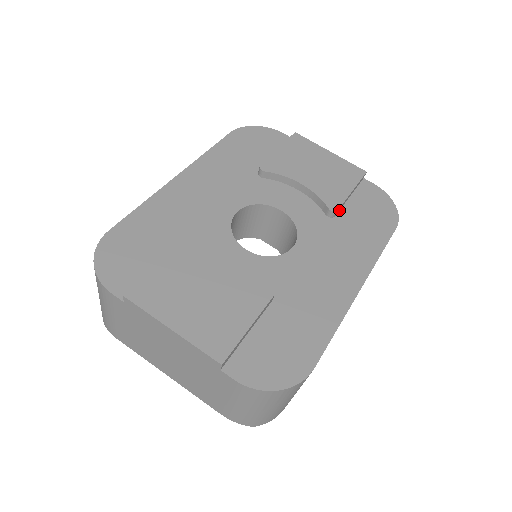
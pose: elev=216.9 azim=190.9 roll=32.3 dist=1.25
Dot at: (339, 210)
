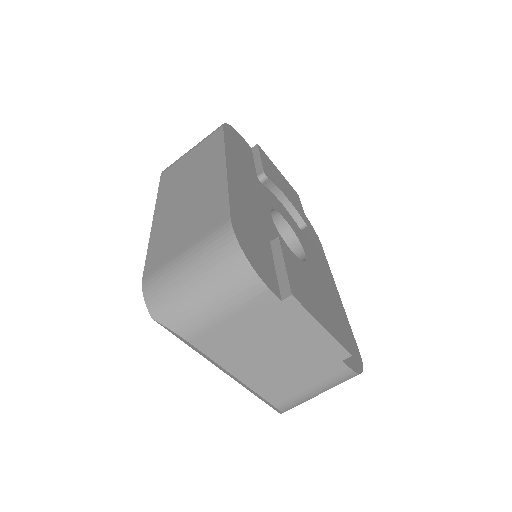
Dot at: occluded
